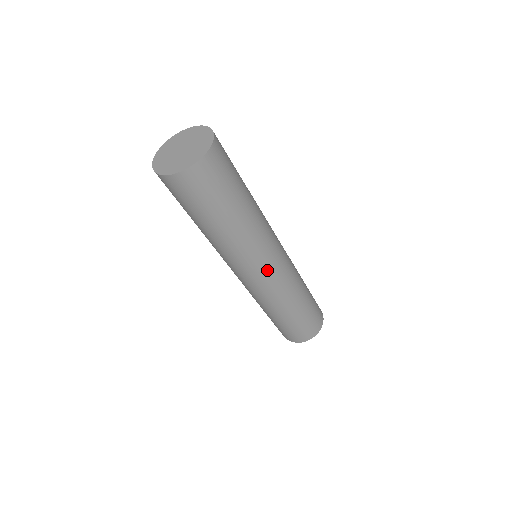
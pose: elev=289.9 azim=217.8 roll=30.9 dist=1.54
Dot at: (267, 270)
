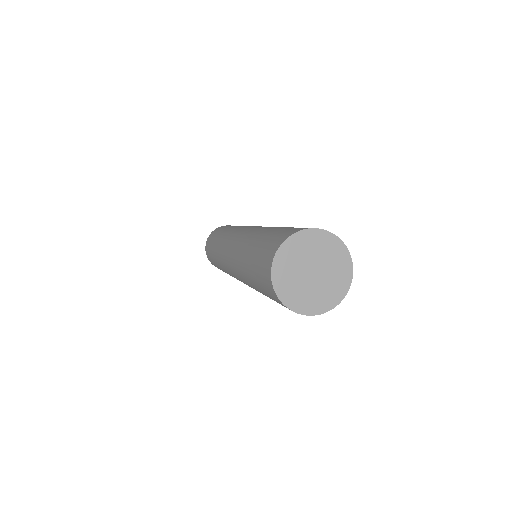
Dot at: occluded
